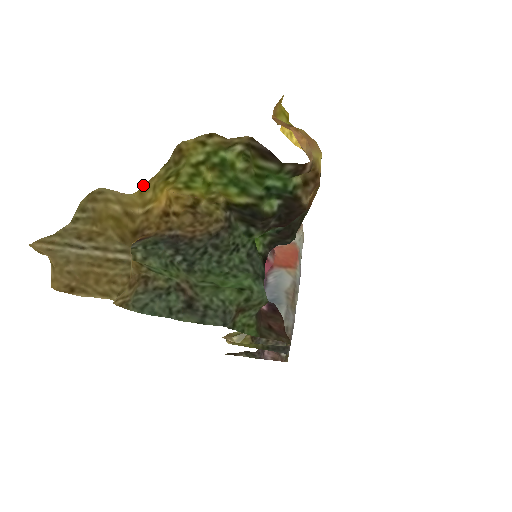
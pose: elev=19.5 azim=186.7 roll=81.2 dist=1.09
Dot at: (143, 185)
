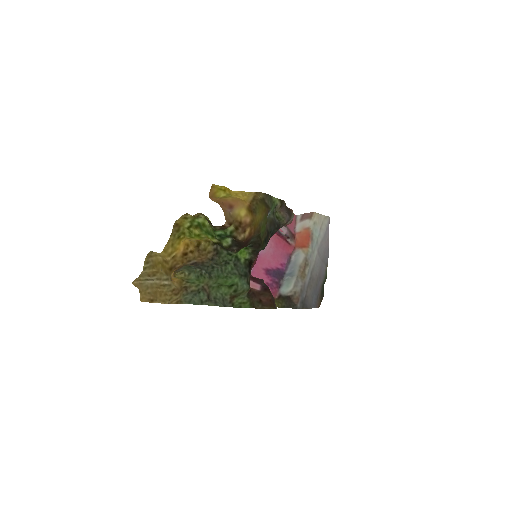
Dot at: (164, 247)
